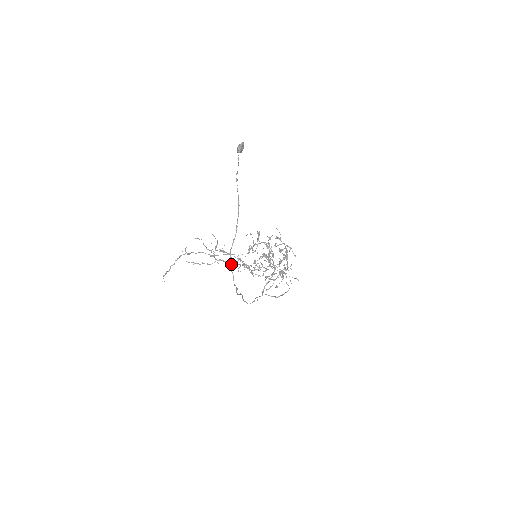
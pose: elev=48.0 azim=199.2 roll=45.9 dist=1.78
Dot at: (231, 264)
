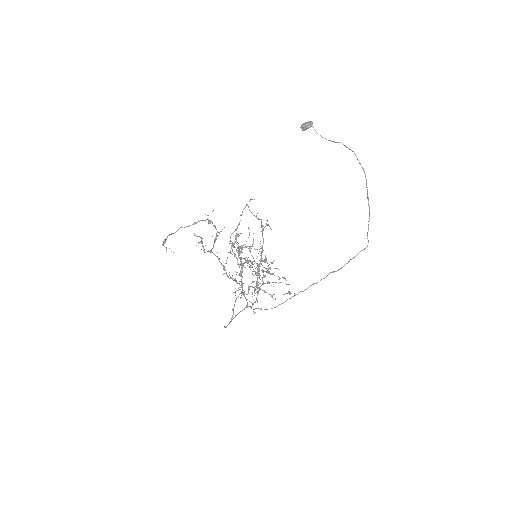
Dot at: occluded
